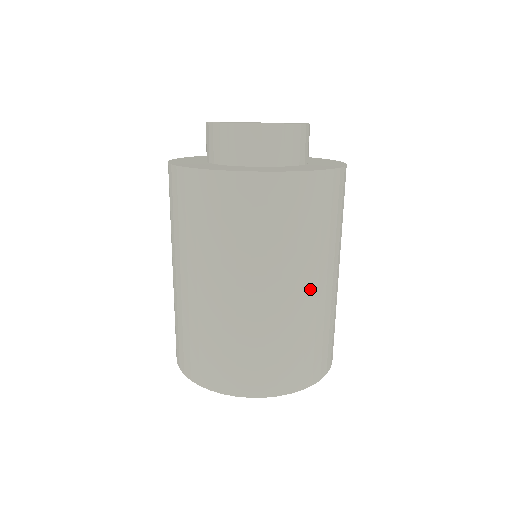
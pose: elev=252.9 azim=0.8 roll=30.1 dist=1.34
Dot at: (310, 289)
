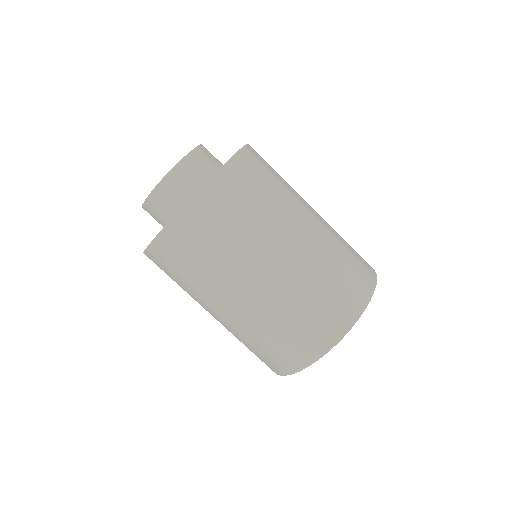
Dot at: (311, 219)
